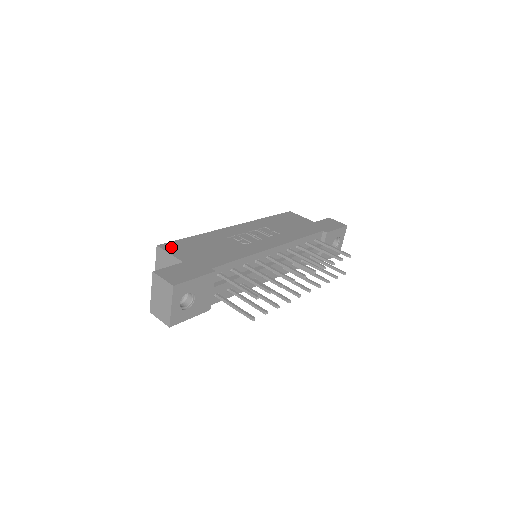
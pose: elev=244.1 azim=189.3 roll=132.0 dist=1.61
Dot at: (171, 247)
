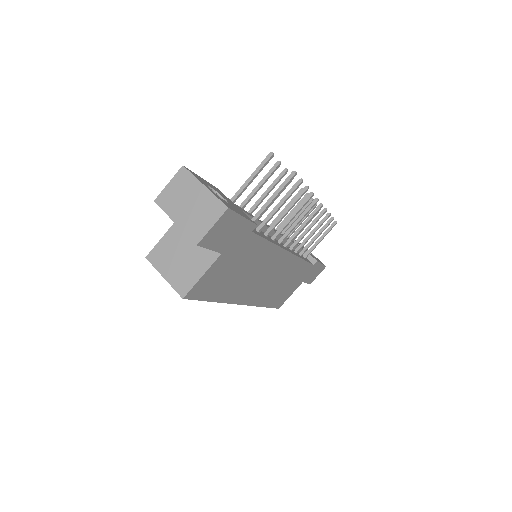
Dot at: occluded
